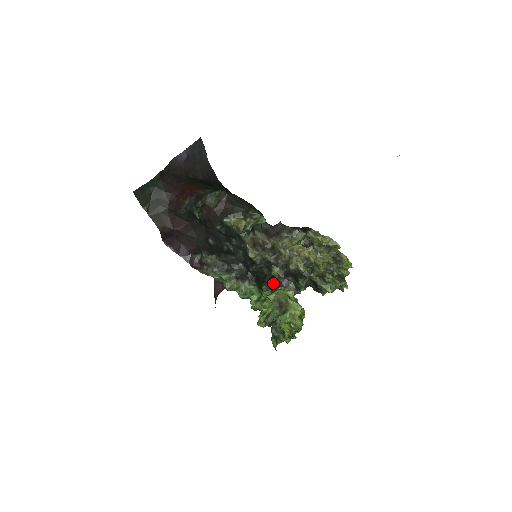
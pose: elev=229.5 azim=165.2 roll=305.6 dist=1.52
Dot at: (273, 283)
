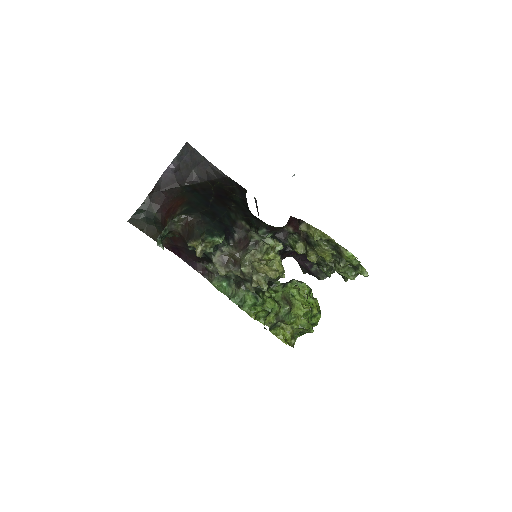
Dot at: (303, 267)
